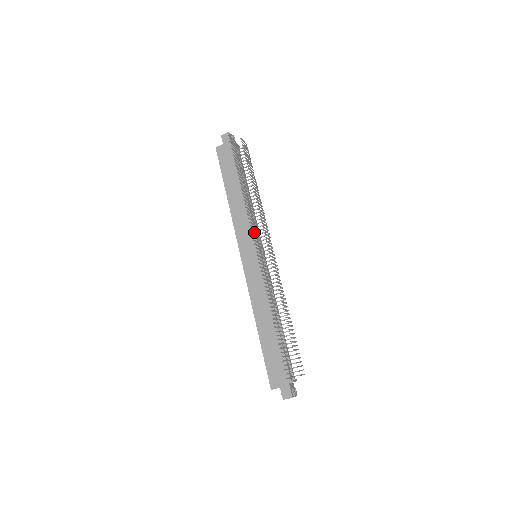
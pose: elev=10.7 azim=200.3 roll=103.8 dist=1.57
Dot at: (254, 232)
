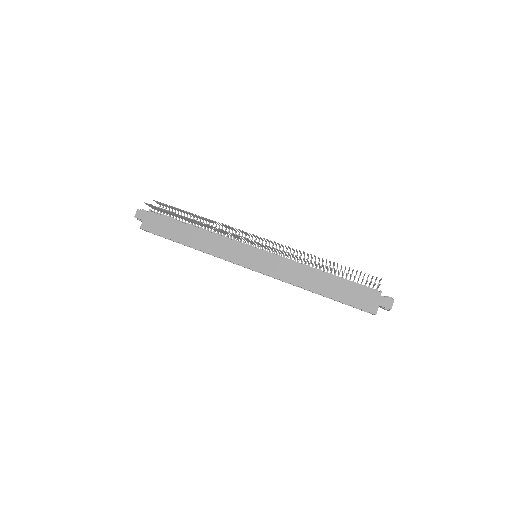
Dot at: (236, 243)
